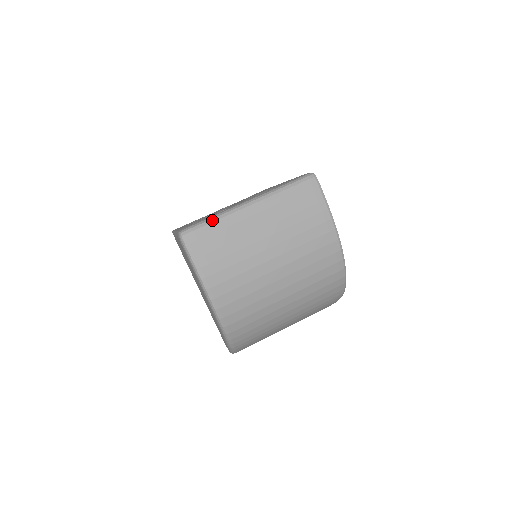
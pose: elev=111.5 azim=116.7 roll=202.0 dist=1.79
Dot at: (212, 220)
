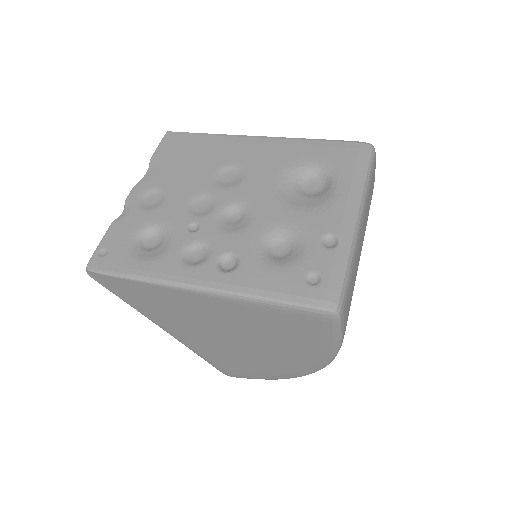
Dot at: (349, 266)
